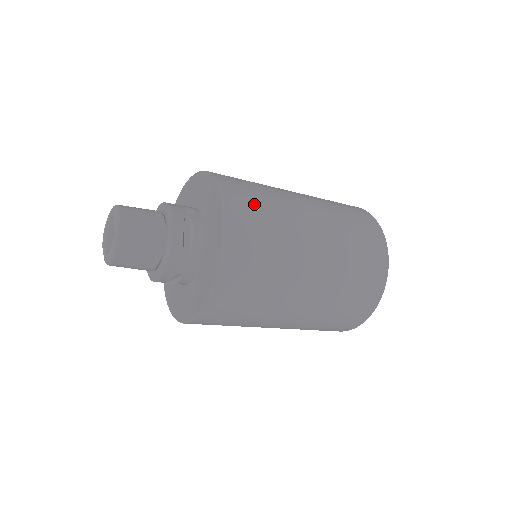
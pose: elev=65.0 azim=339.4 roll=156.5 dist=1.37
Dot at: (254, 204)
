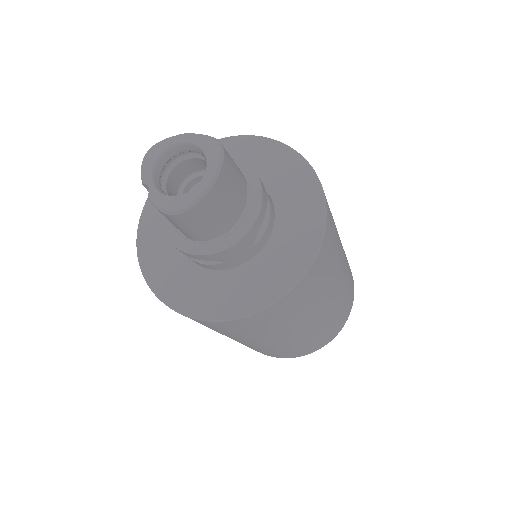
Dot at: (333, 225)
